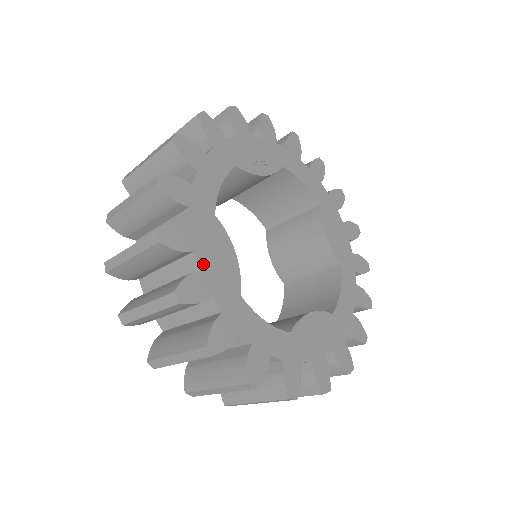
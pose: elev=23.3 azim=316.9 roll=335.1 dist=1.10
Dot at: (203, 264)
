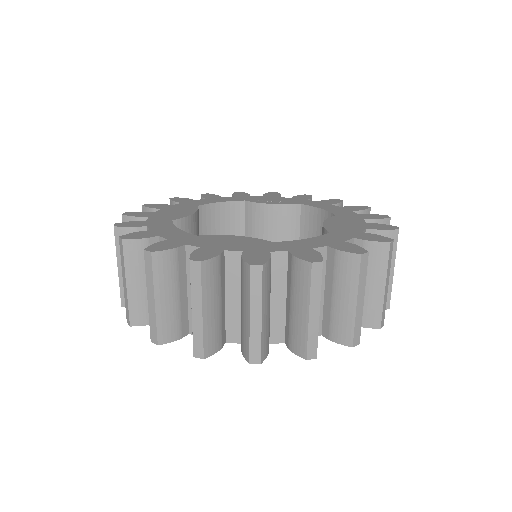
Dot at: (160, 212)
